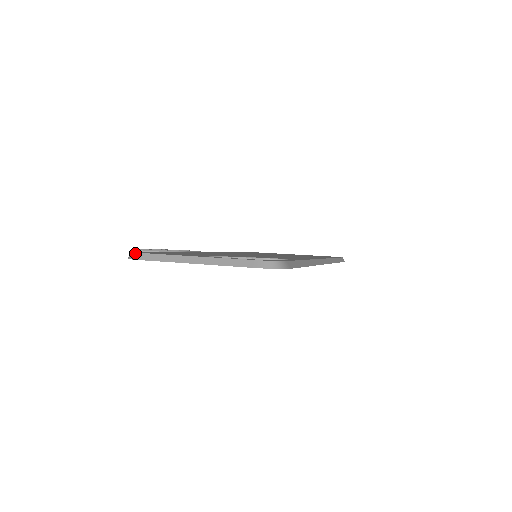
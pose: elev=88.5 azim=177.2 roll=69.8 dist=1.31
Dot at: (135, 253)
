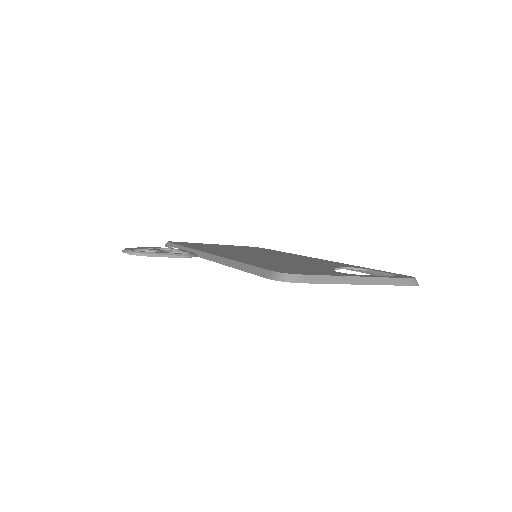
Dot at: (295, 275)
